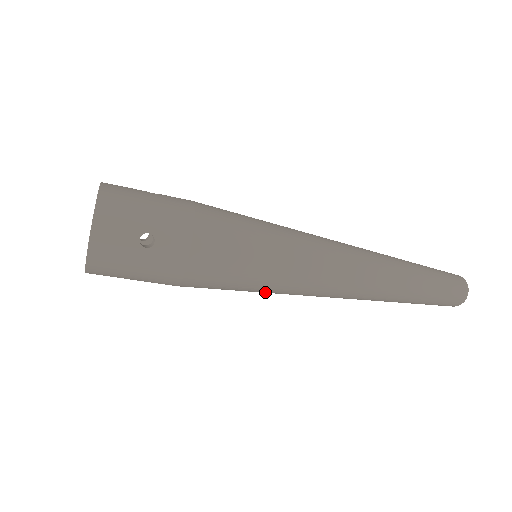
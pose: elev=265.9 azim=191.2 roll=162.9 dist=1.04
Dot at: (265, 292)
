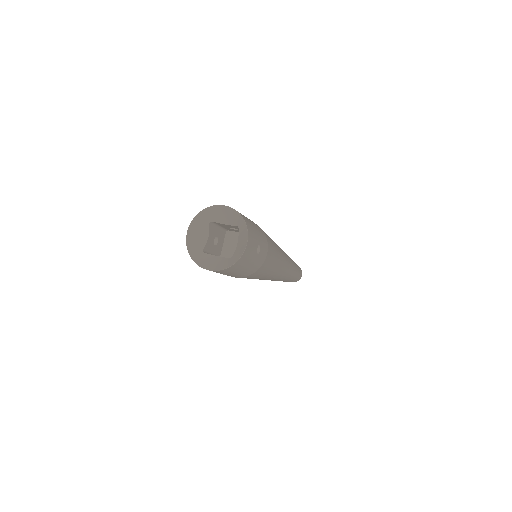
Dot at: occluded
